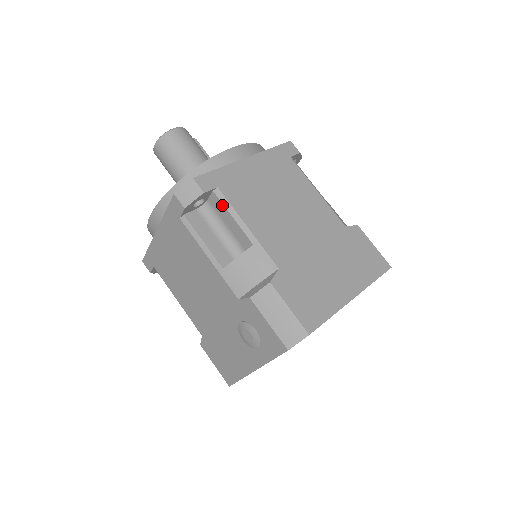
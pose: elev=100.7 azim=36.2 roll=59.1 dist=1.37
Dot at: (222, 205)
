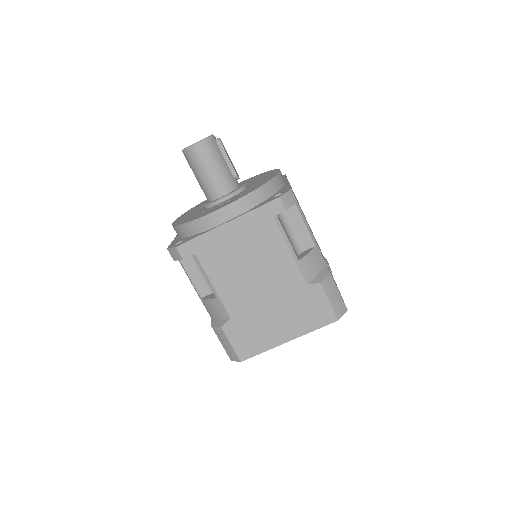
Dot at: (198, 265)
